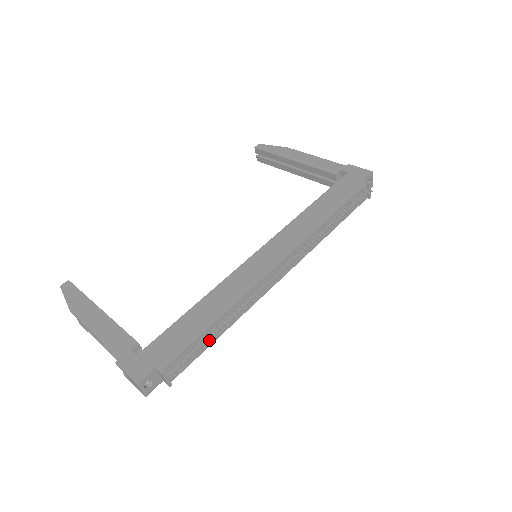
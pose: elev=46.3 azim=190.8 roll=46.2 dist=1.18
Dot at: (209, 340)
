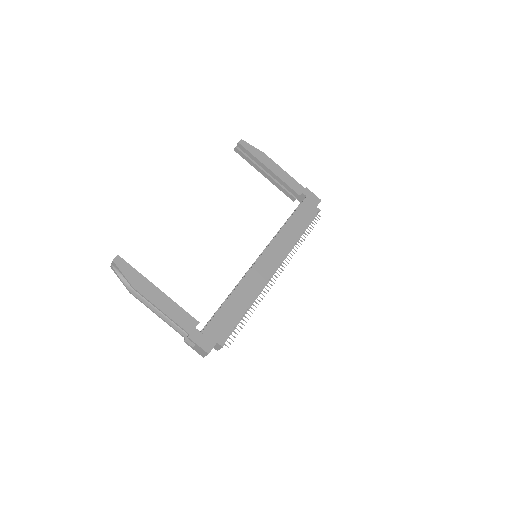
Dot at: occluded
